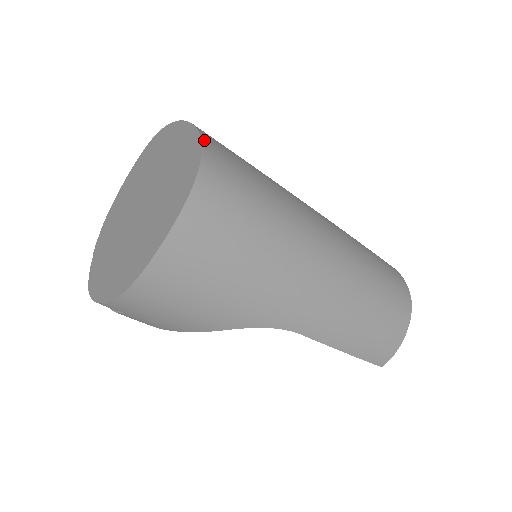
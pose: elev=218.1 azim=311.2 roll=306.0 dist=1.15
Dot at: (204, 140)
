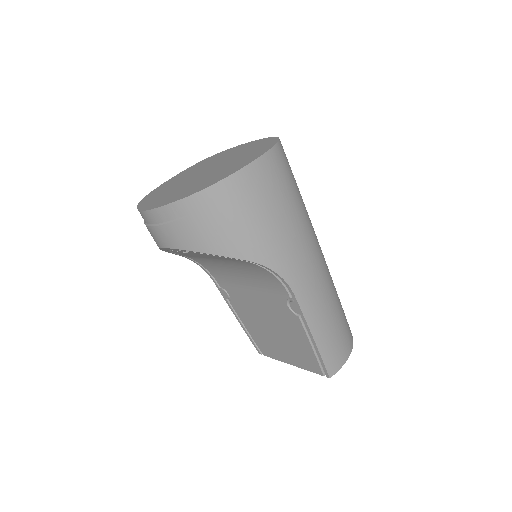
Dot at: occluded
